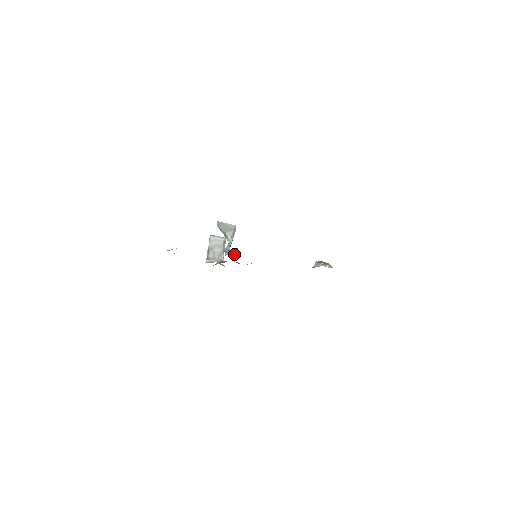
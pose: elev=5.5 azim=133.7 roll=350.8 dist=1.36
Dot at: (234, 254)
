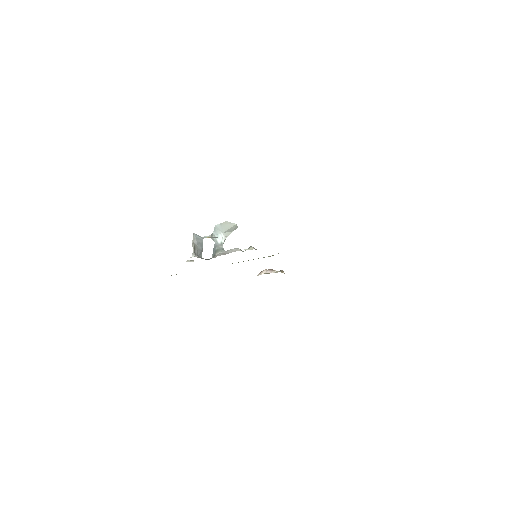
Dot at: occluded
